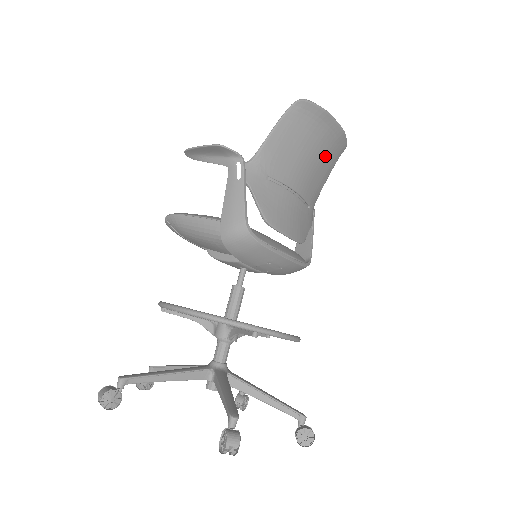
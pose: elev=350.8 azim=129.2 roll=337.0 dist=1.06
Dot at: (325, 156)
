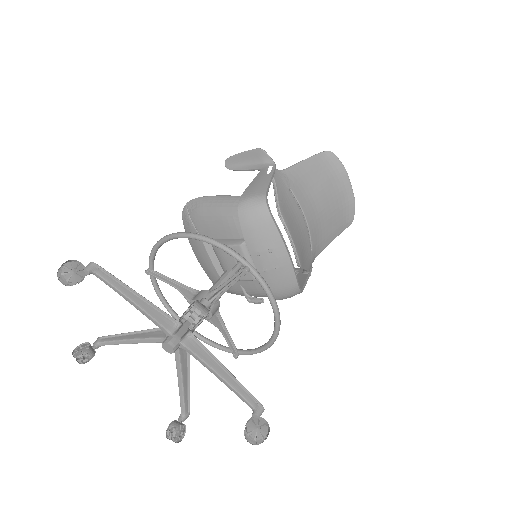
Dot at: (335, 214)
